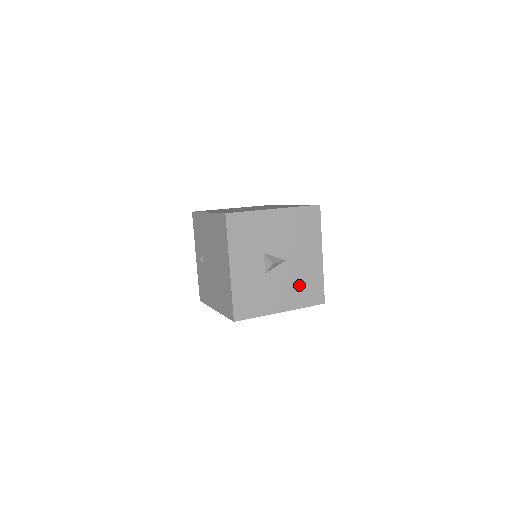
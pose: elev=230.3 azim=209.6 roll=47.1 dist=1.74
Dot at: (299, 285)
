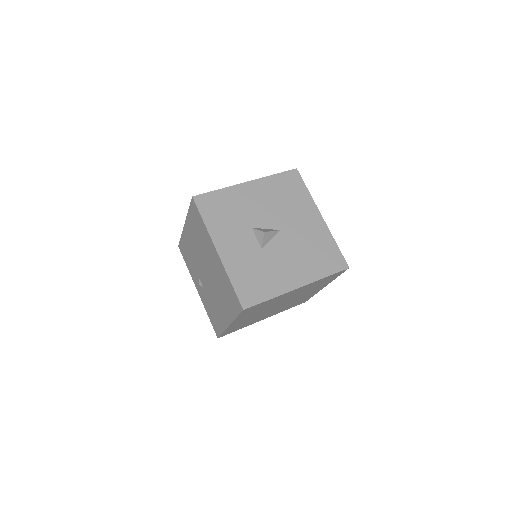
Dot at: (308, 253)
